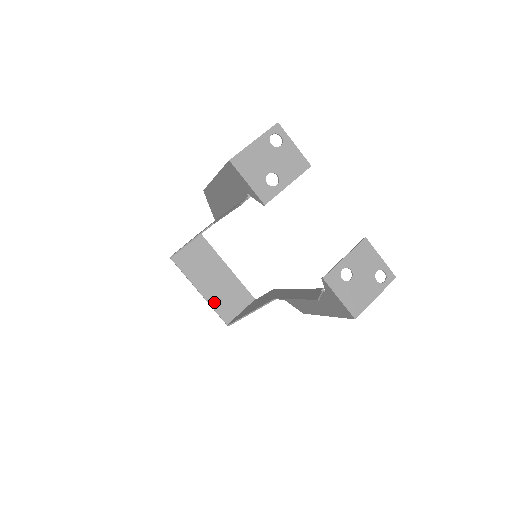
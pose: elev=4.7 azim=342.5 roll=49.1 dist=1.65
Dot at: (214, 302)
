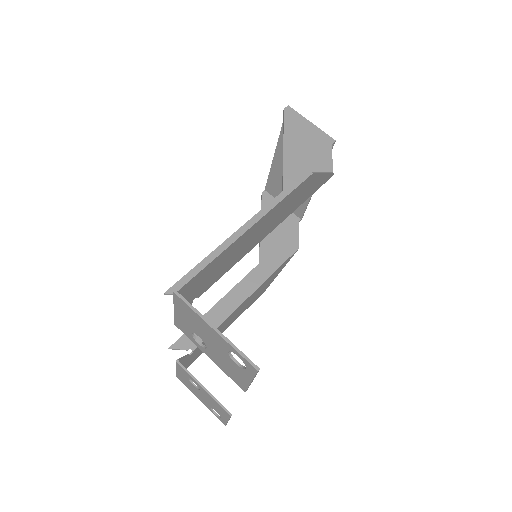
Dot at: (275, 173)
